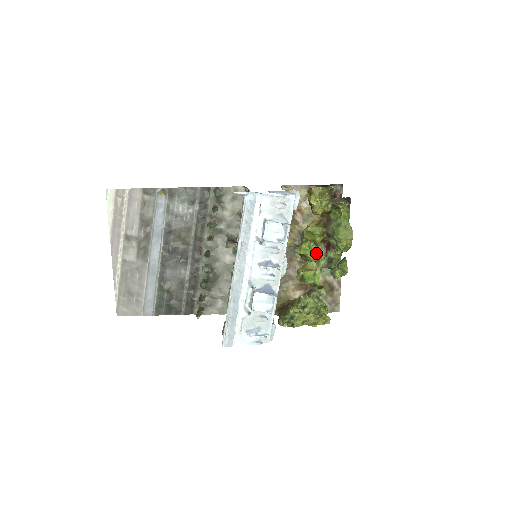
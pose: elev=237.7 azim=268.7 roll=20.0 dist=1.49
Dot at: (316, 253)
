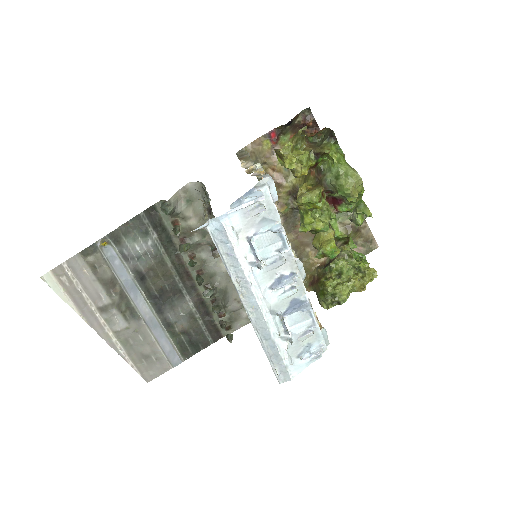
Dot at: (325, 218)
